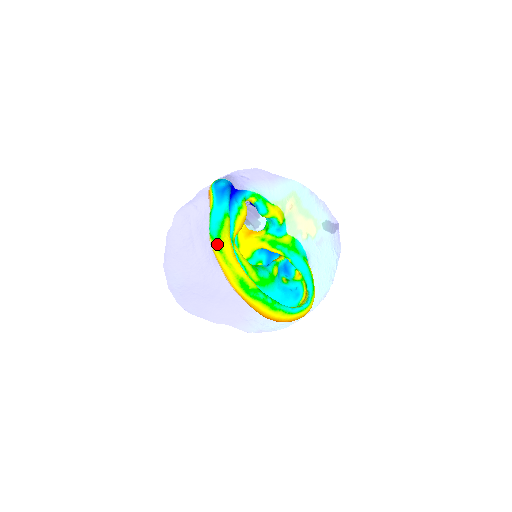
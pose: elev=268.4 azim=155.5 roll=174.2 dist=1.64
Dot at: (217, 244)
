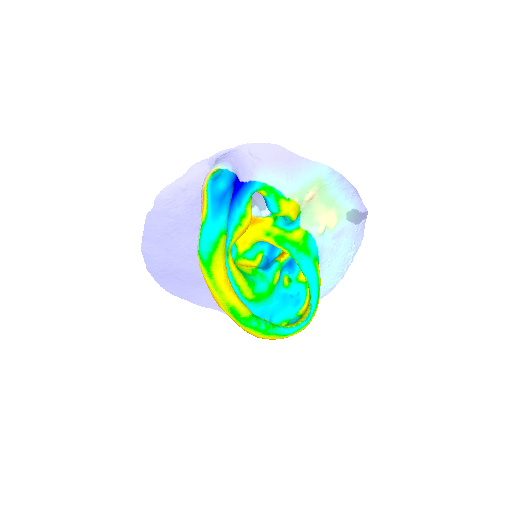
Dot at: (206, 268)
